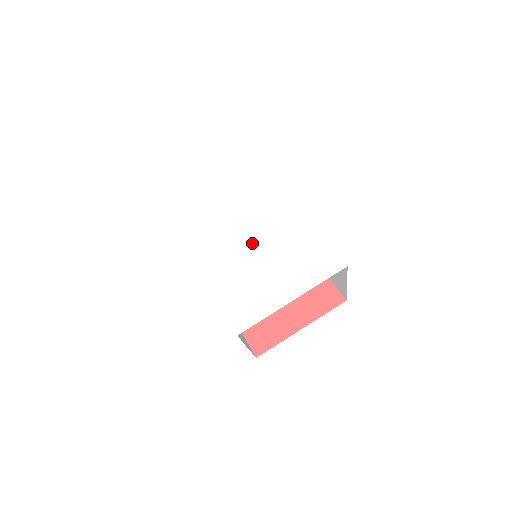
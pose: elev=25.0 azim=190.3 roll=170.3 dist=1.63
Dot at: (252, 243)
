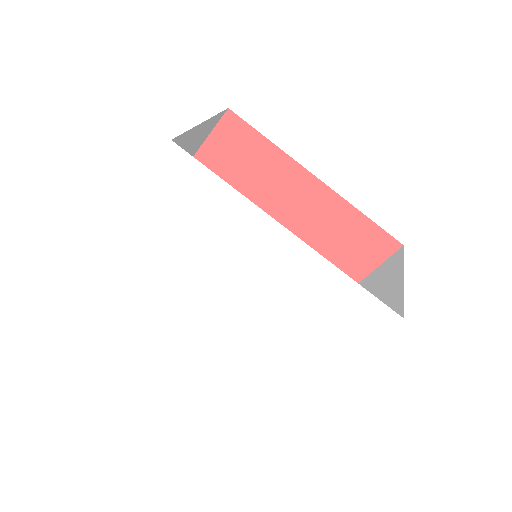
Dot at: (246, 301)
